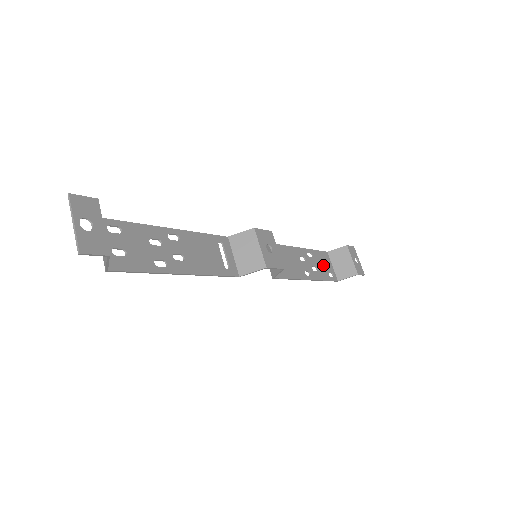
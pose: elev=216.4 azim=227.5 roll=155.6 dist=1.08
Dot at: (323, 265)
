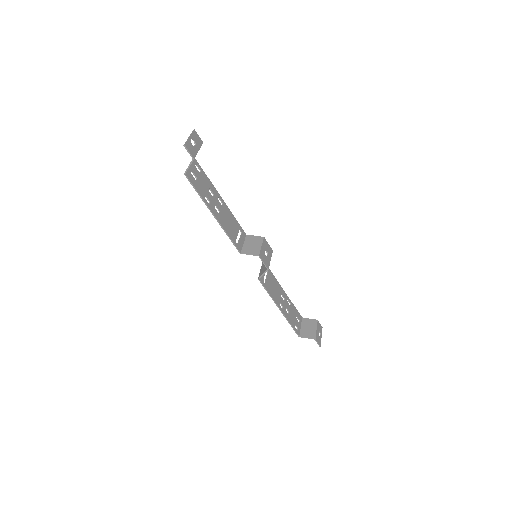
Dot at: (294, 317)
